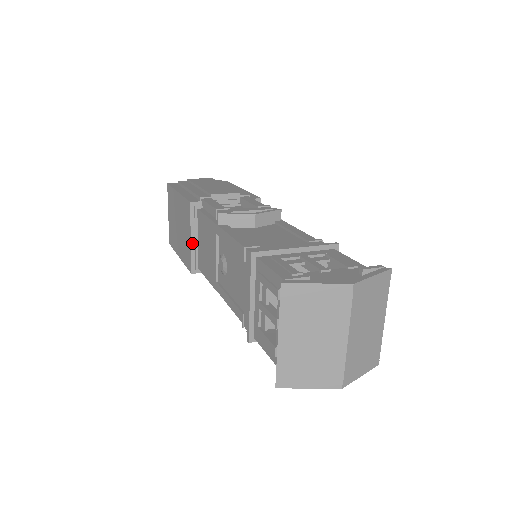
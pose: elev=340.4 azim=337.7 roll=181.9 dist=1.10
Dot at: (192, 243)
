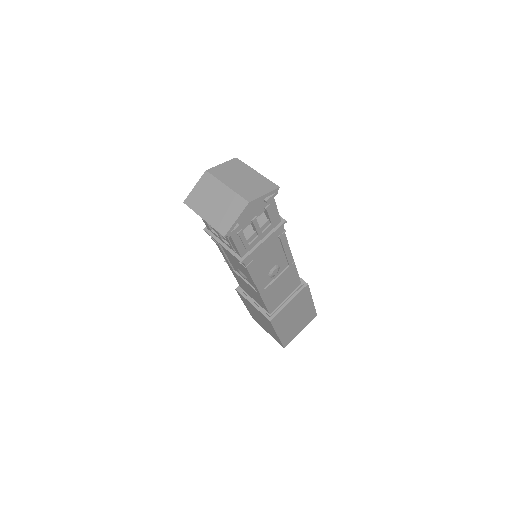
Dot at: (255, 306)
